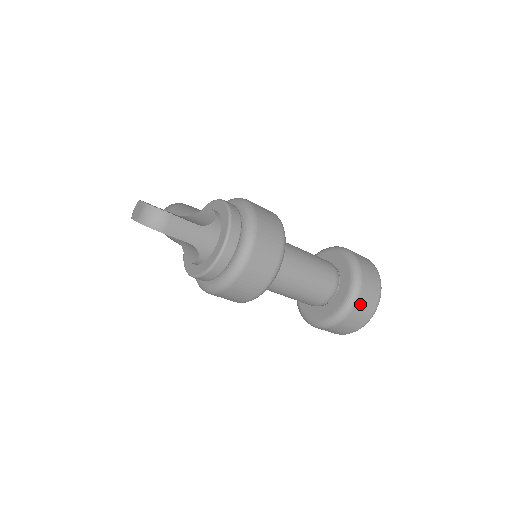
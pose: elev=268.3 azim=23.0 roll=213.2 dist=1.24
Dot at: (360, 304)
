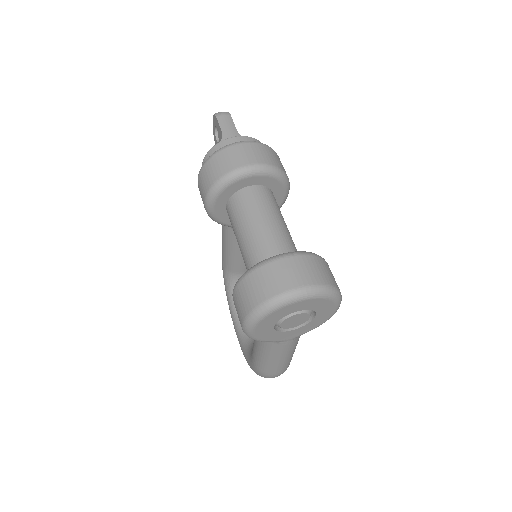
Dot at: (287, 264)
